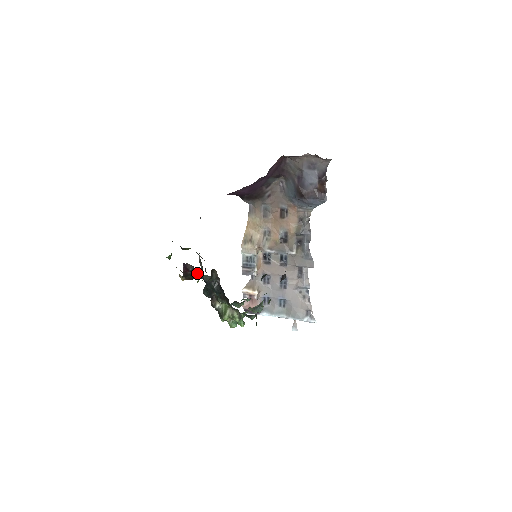
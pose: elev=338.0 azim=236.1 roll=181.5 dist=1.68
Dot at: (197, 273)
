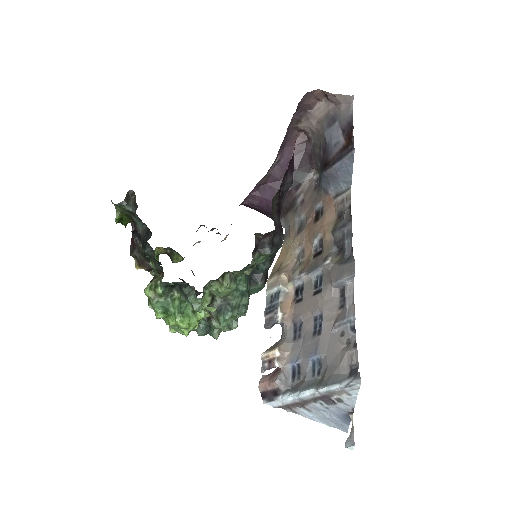
Dot at: (139, 234)
